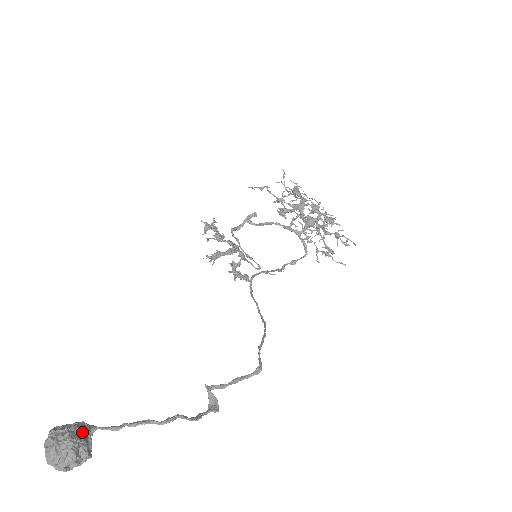
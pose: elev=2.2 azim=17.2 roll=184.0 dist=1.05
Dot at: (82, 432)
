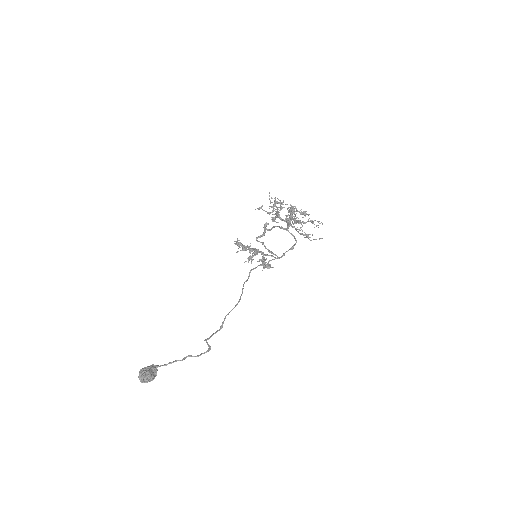
Dot at: (149, 368)
